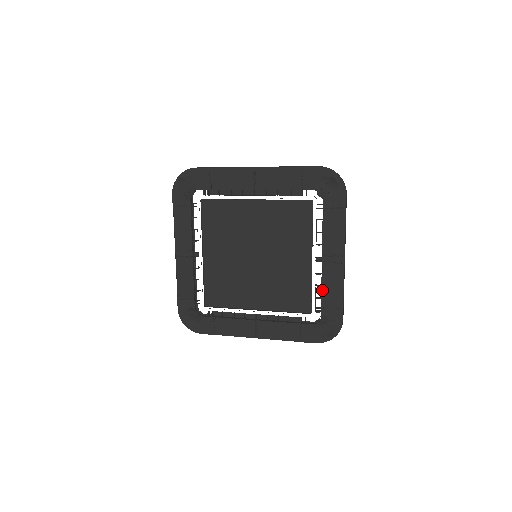
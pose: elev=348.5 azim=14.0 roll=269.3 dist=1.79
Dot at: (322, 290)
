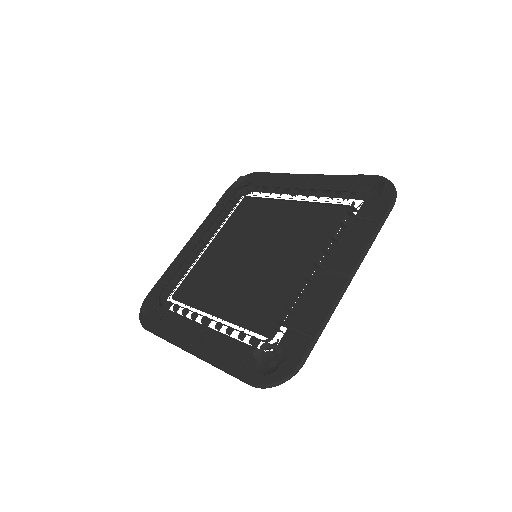
Dot at: (329, 194)
